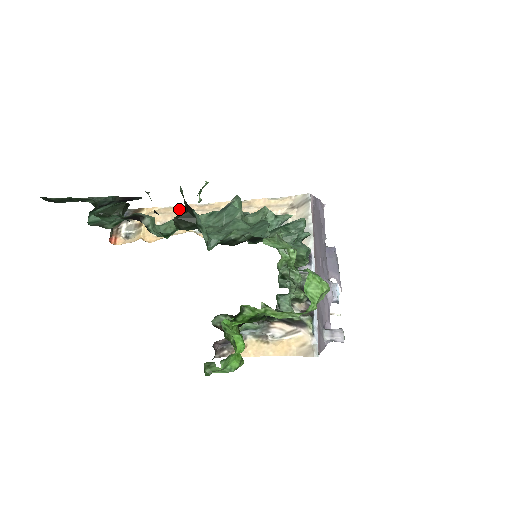
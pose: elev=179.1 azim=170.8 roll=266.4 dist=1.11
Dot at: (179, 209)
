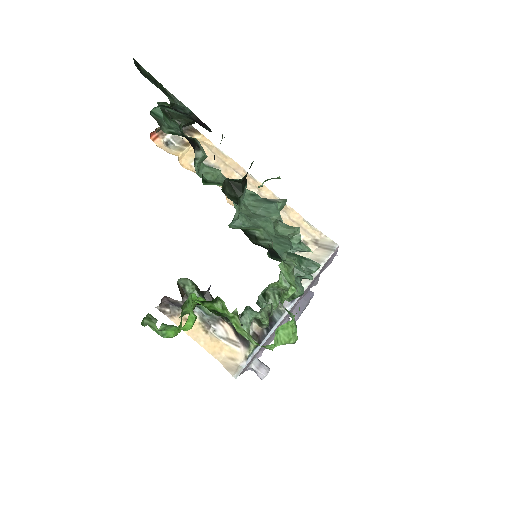
Dot at: (228, 161)
